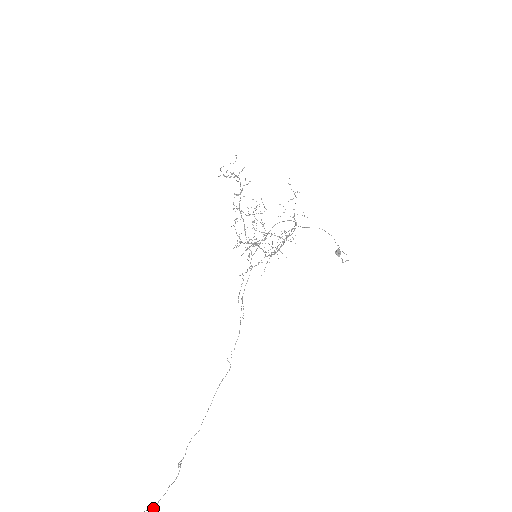
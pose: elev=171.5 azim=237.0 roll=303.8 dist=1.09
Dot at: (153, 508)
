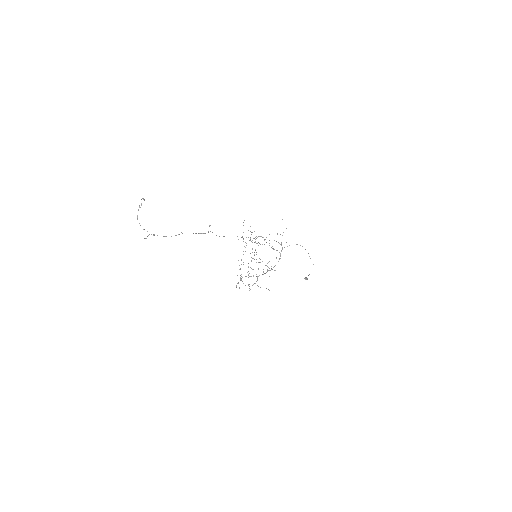
Dot at: occluded
